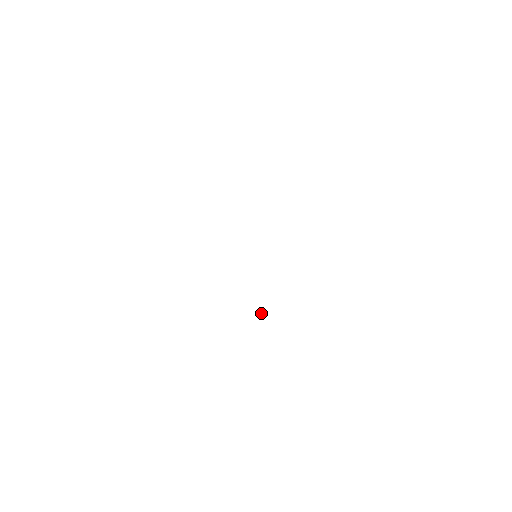
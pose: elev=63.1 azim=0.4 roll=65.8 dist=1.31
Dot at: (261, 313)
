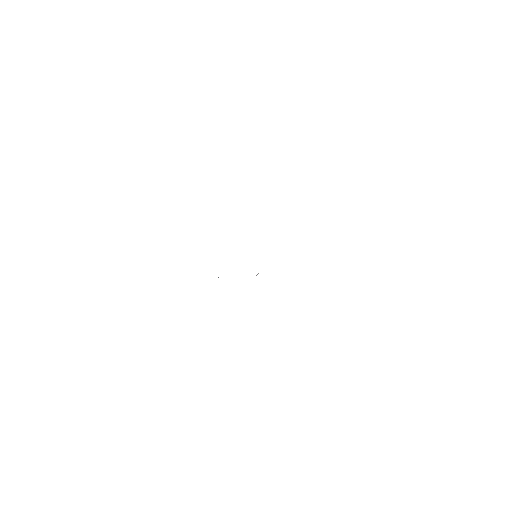
Dot at: occluded
